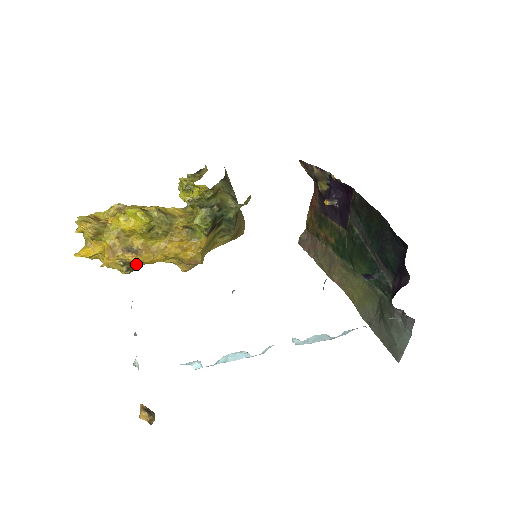
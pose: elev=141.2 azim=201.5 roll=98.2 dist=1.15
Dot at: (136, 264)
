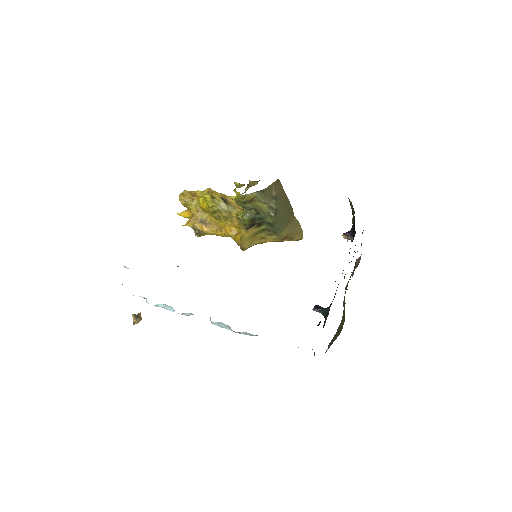
Dot at: (203, 232)
